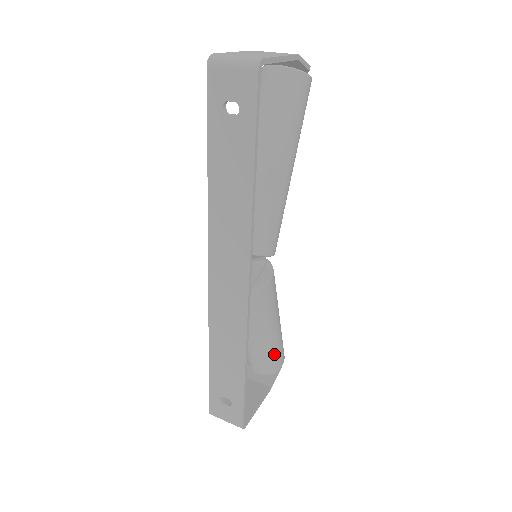
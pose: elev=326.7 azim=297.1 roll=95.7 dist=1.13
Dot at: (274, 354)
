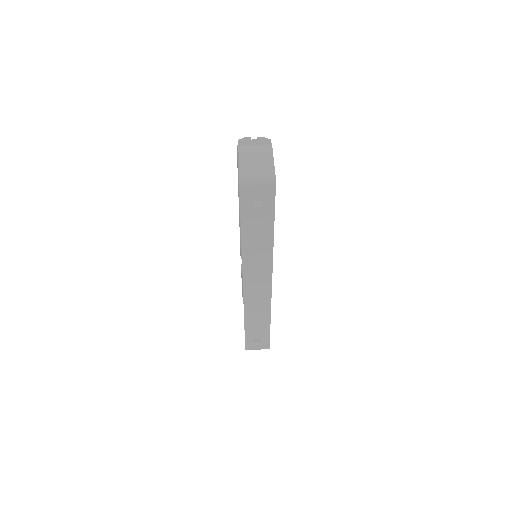
Dot at: occluded
